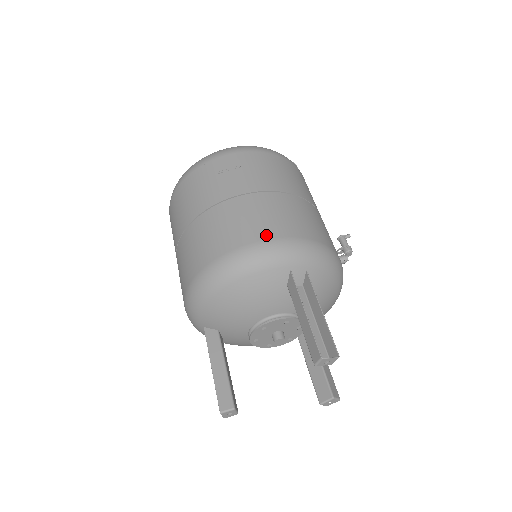
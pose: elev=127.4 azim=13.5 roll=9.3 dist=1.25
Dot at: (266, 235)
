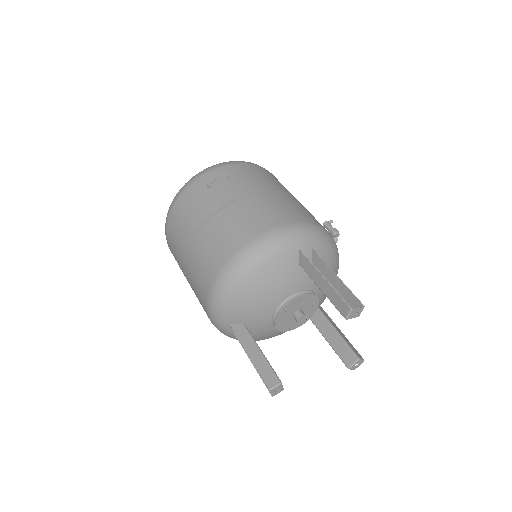
Dot at: (271, 224)
